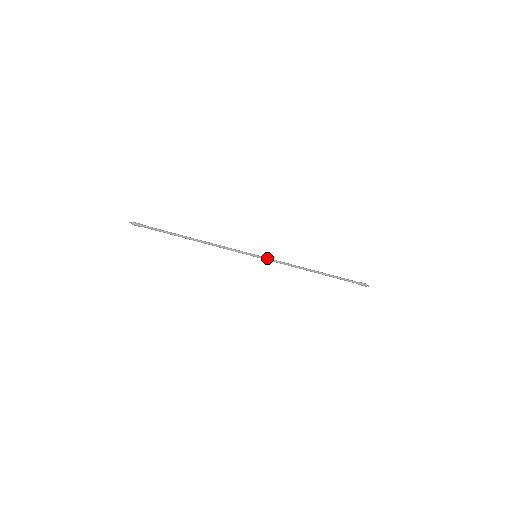
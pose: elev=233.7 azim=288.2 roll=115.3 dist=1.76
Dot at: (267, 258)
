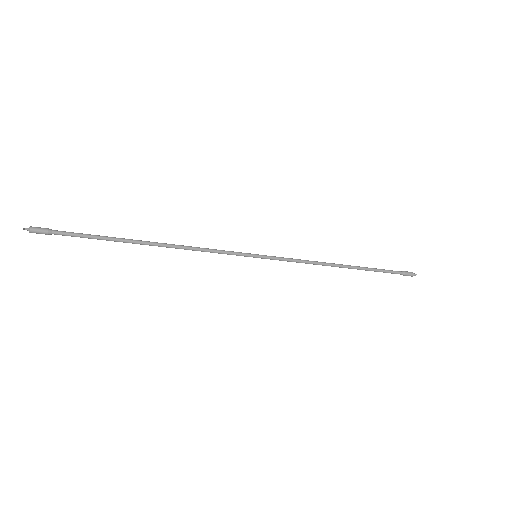
Dot at: occluded
